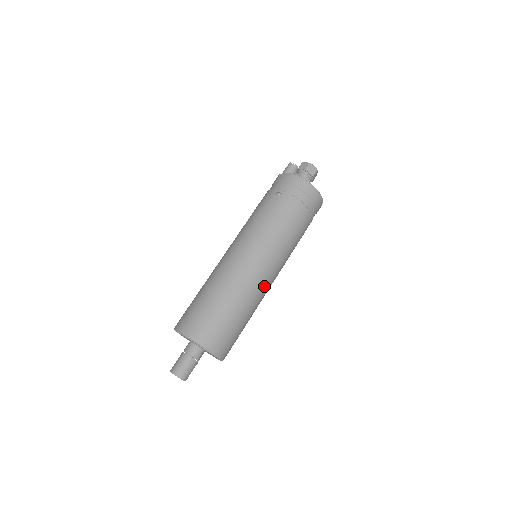
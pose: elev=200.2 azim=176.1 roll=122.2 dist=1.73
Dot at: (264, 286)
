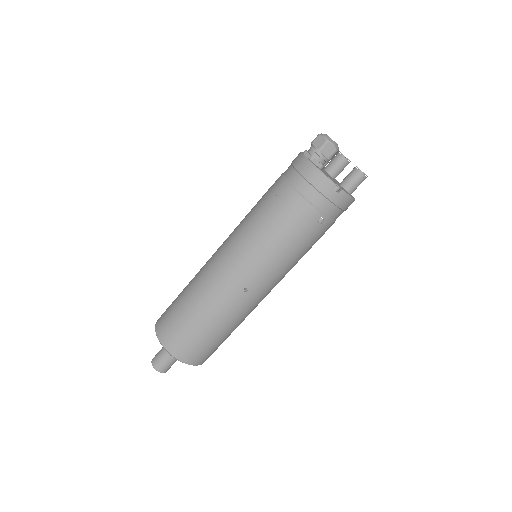
Dot at: (228, 286)
